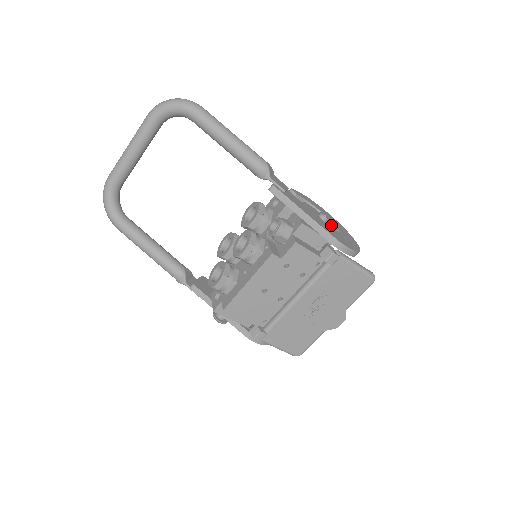
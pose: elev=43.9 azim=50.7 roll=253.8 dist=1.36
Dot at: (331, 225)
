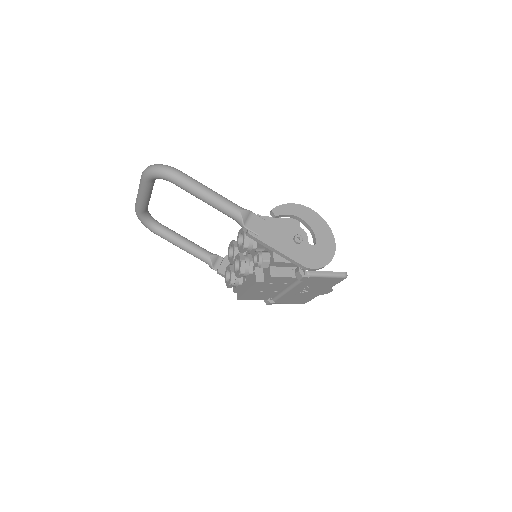
Dot at: (307, 239)
